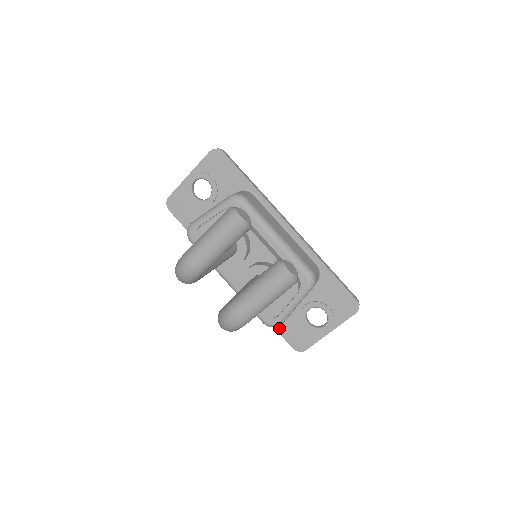
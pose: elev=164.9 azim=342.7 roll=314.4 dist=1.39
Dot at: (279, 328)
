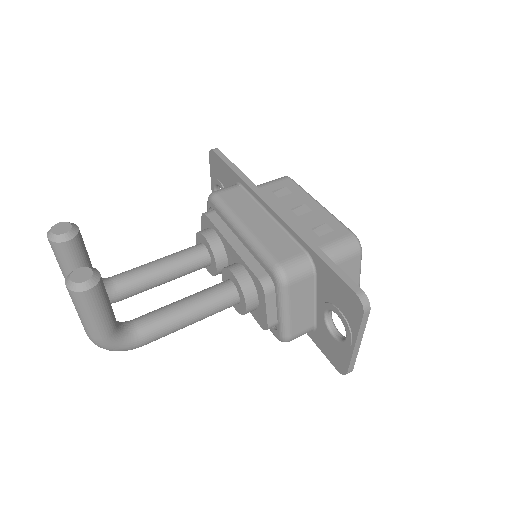
Dot at: (317, 342)
